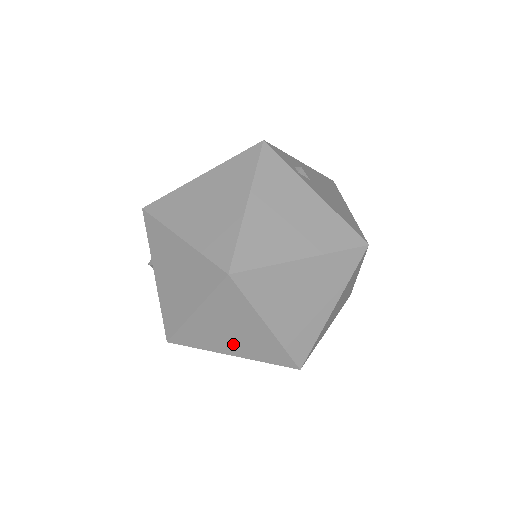
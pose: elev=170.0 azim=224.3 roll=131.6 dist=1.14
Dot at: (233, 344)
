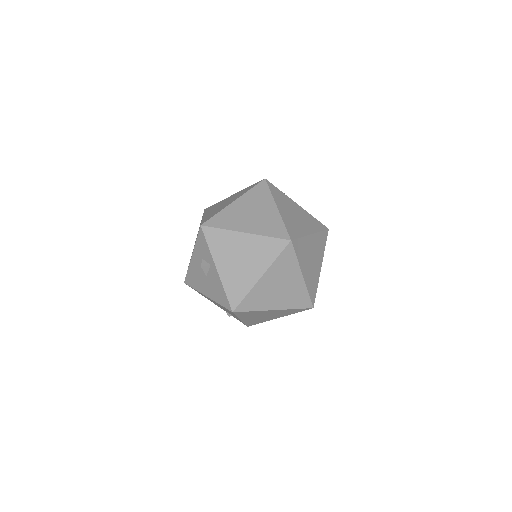
Dot at: (278, 299)
